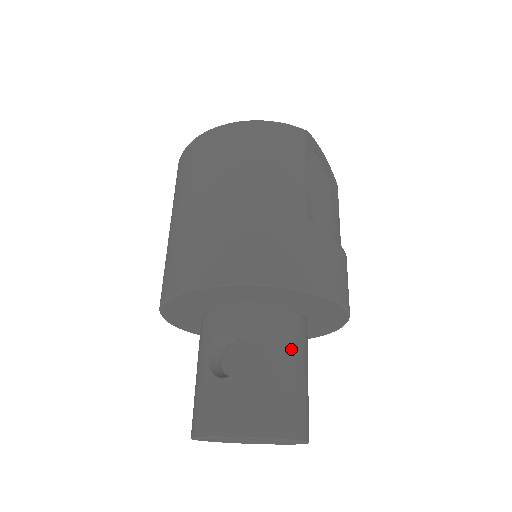
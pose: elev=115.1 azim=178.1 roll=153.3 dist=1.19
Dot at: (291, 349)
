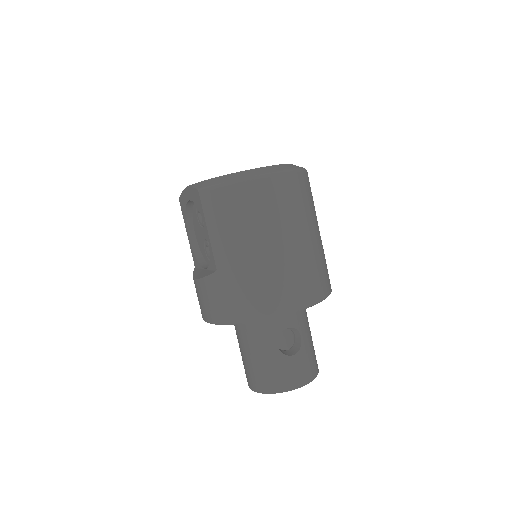
Dot at: occluded
